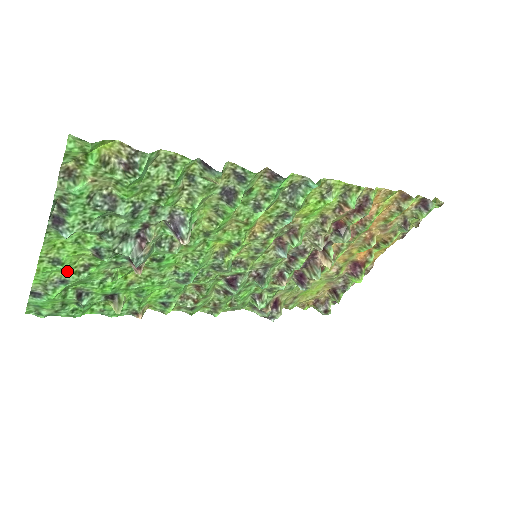
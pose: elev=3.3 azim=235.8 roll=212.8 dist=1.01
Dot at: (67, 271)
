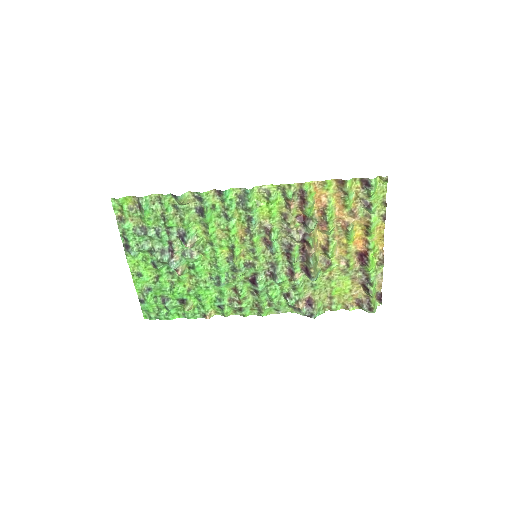
Dot at: (149, 282)
